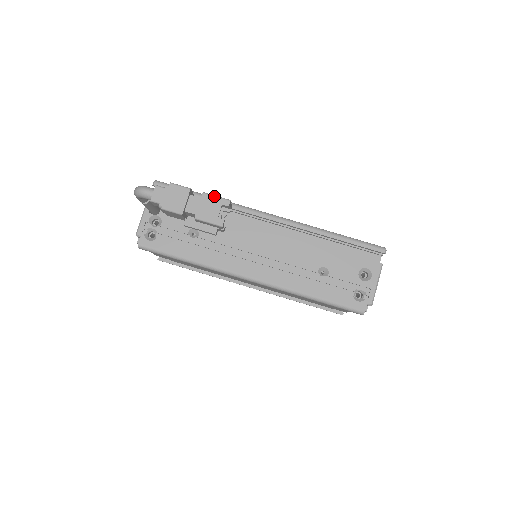
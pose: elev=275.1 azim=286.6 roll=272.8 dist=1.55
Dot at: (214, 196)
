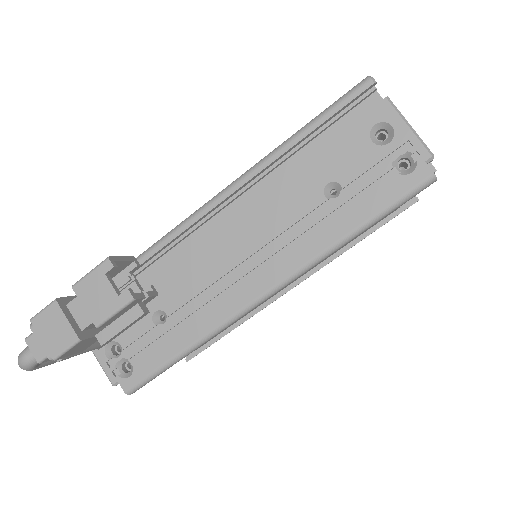
Dot at: (86, 276)
